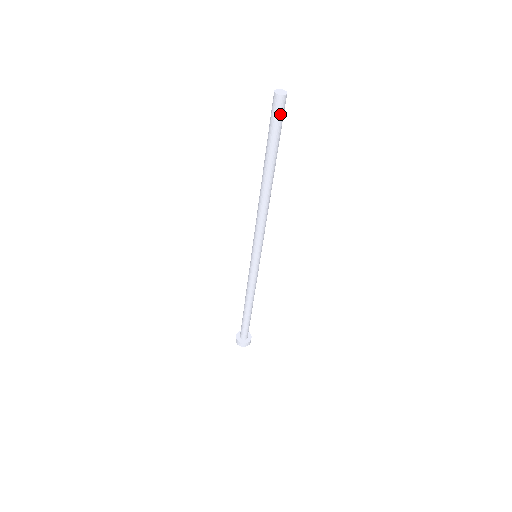
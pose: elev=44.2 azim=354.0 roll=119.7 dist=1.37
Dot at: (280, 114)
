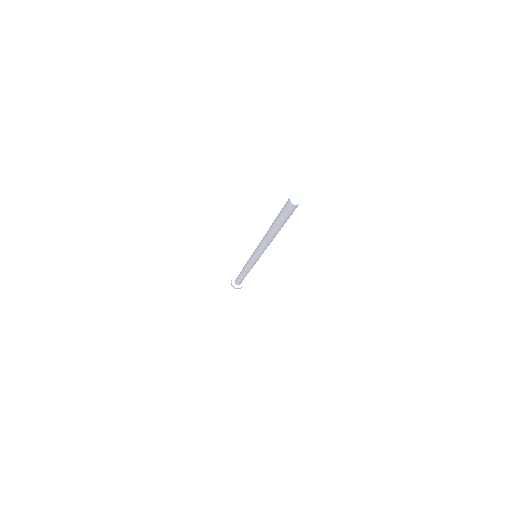
Dot at: (290, 211)
